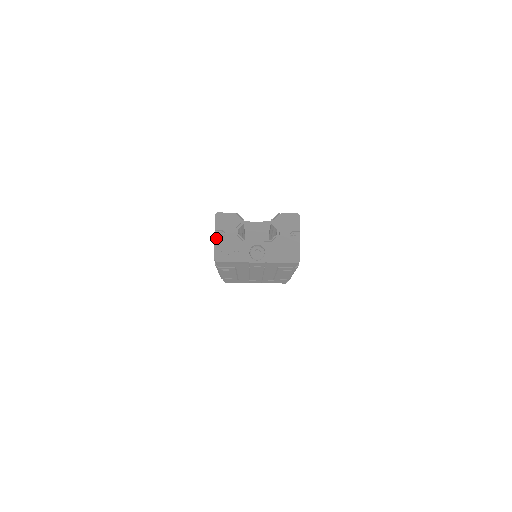
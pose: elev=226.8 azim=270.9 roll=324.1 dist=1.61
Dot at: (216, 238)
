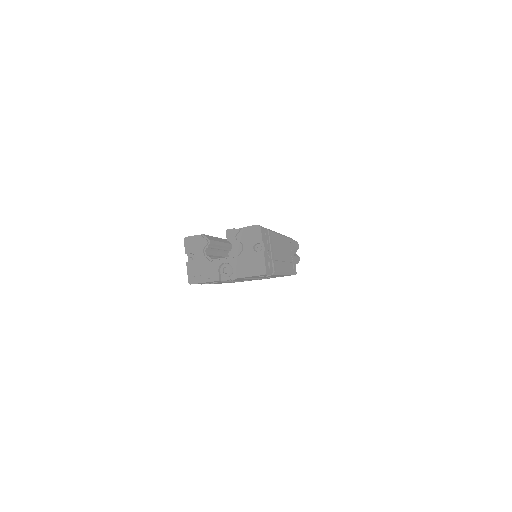
Dot at: (187, 262)
